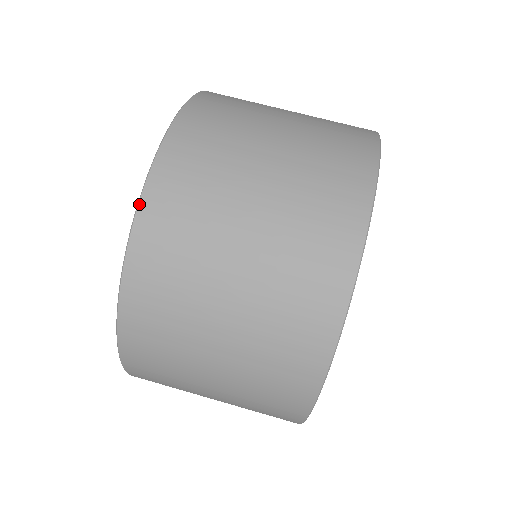
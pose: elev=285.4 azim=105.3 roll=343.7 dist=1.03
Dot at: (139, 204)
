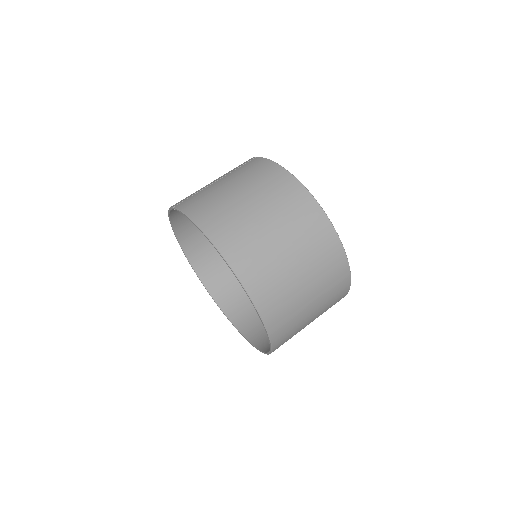
Dot at: (269, 335)
